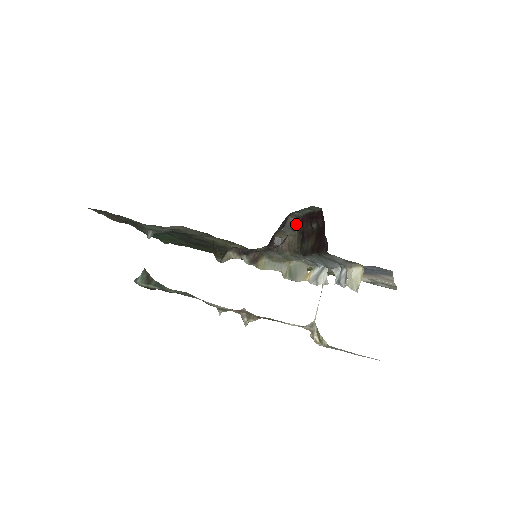
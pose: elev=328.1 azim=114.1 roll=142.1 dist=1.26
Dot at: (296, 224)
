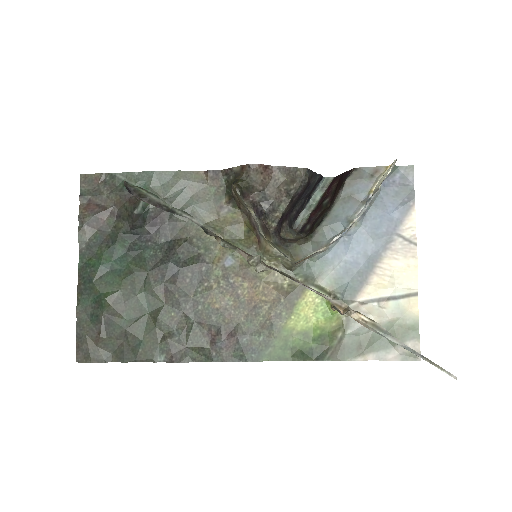
Dot at: occluded
